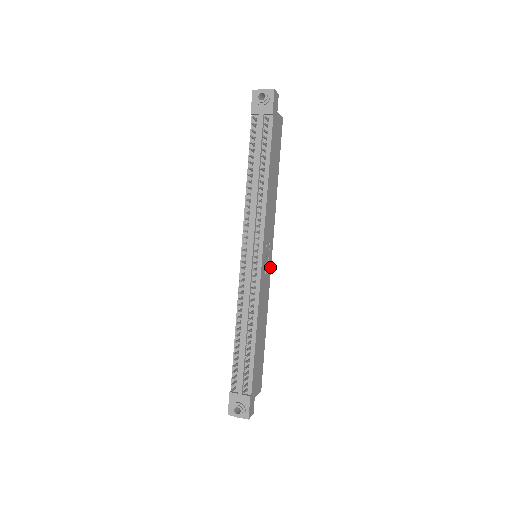
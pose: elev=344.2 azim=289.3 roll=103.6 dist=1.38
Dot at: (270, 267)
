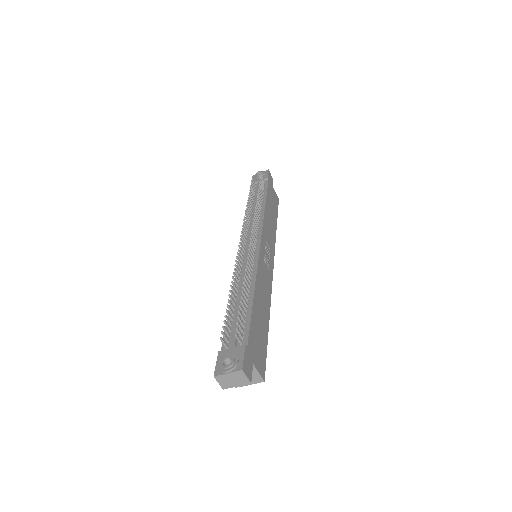
Dot at: (272, 272)
